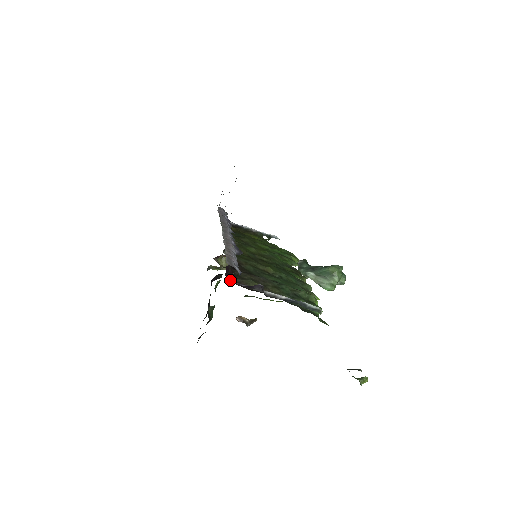
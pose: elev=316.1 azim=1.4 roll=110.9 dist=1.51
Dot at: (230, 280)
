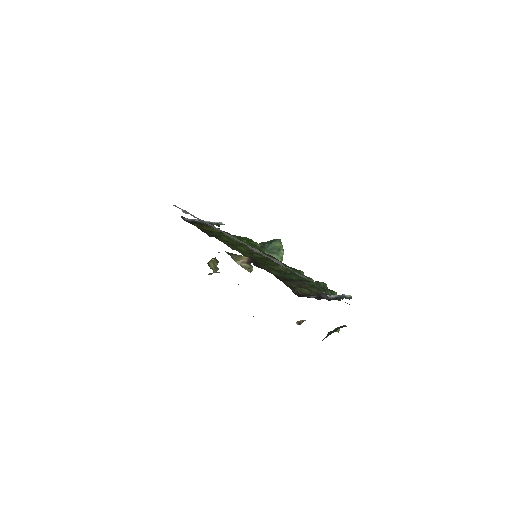
Dot at: (301, 295)
